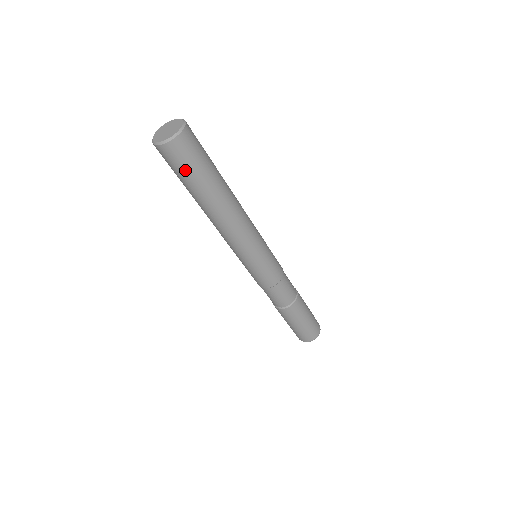
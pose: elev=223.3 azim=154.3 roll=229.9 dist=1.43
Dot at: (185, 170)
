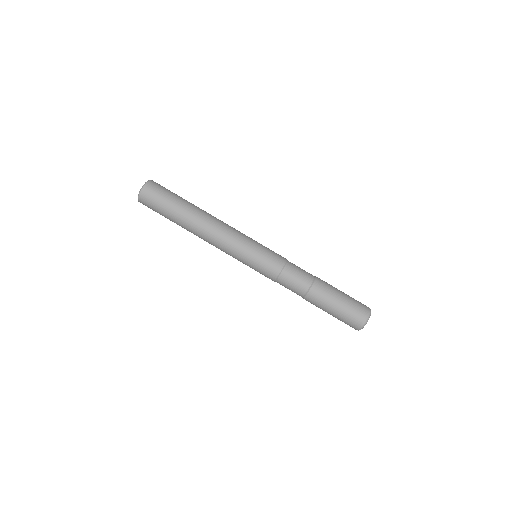
Dot at: (168, 192)
